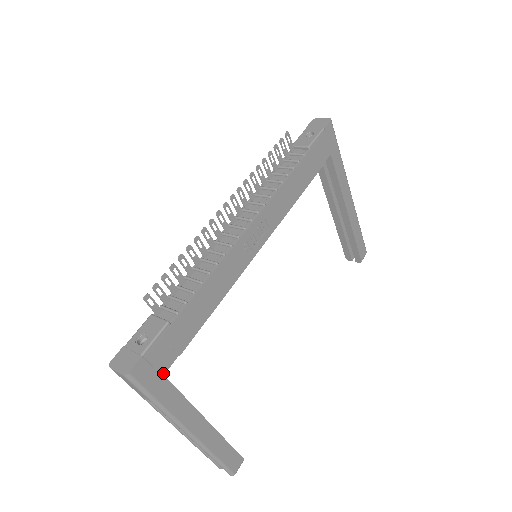
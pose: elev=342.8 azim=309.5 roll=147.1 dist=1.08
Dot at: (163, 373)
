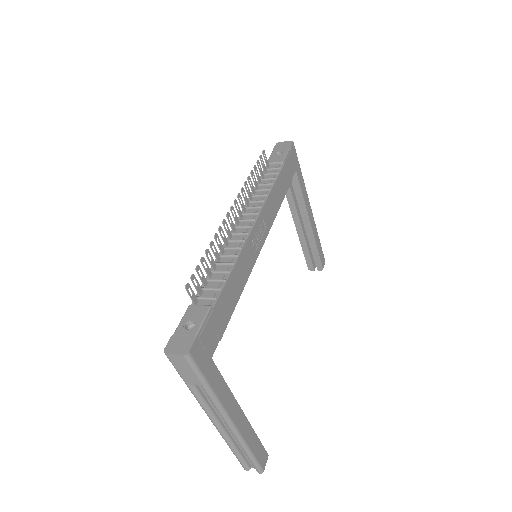
Dot at: (211, 356)
